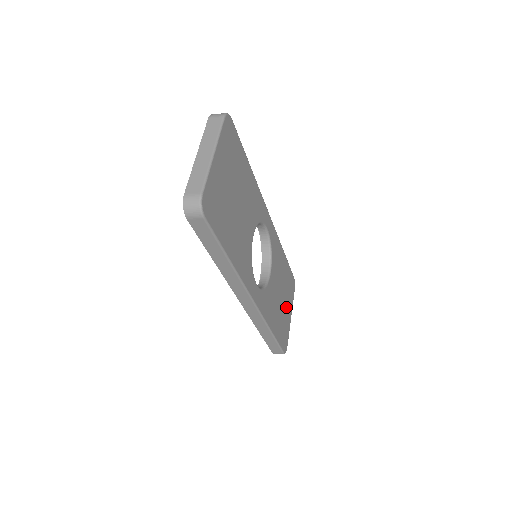
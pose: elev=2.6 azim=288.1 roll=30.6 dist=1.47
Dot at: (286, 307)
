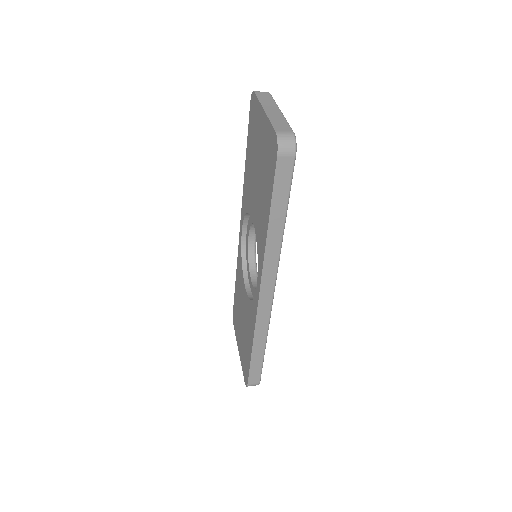
Dot at: occluded
